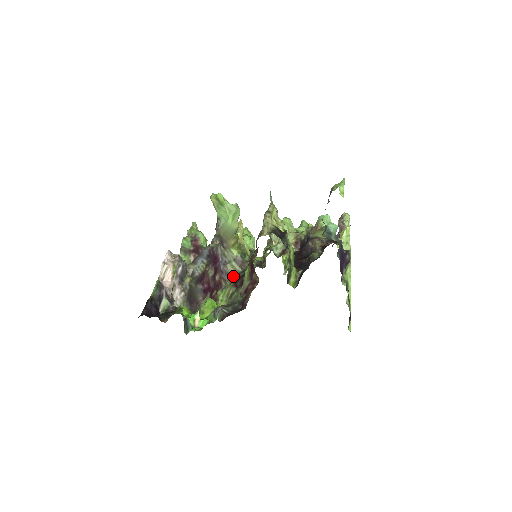
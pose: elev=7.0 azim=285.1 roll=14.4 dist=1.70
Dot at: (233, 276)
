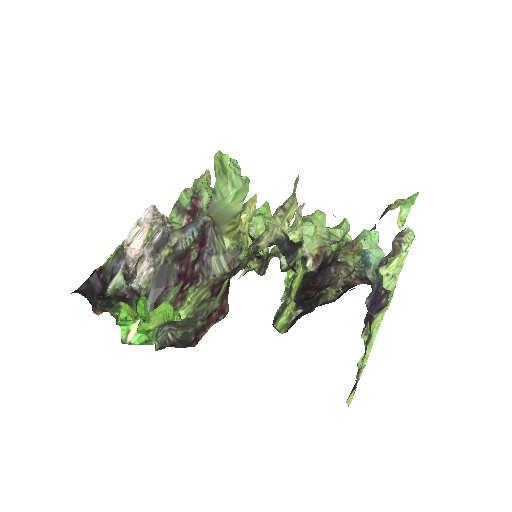
Dot at: (215, 275)
